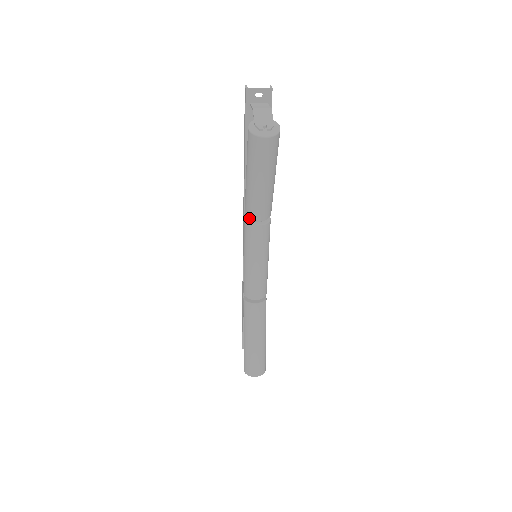
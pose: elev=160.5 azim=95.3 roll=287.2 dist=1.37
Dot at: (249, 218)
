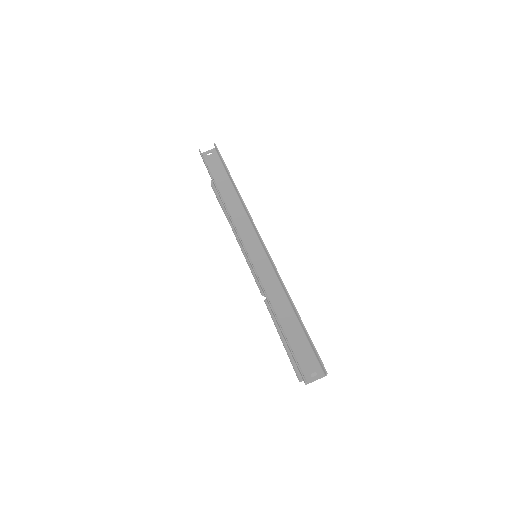
Dot at: occluded
